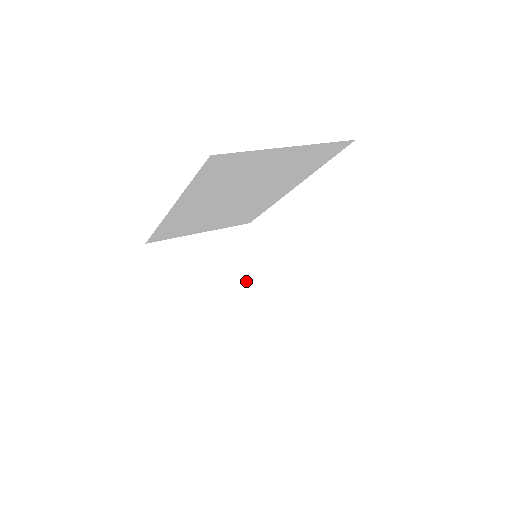
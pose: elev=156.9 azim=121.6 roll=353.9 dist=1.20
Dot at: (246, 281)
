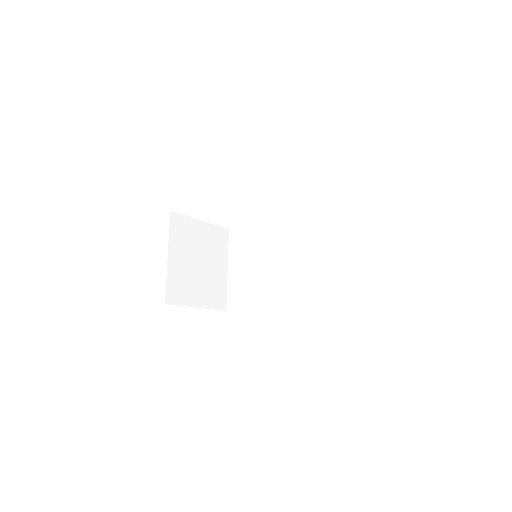
Dot at: (204, 242)
